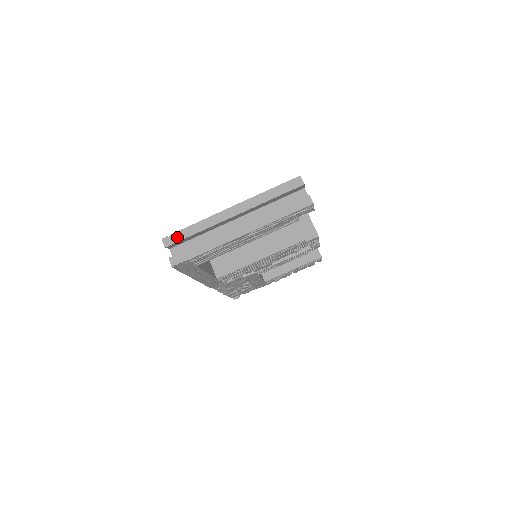
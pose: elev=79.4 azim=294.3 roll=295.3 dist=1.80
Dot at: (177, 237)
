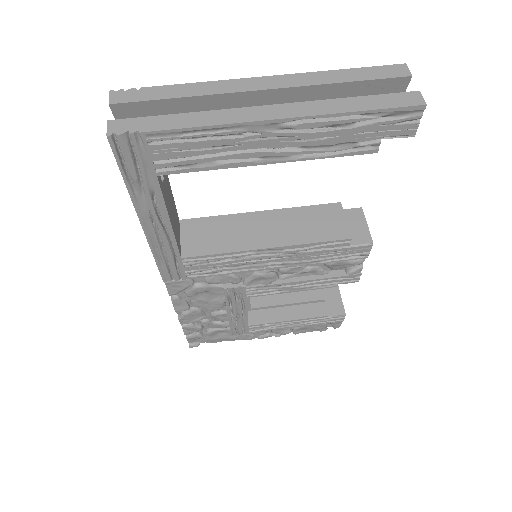
Dot at: (141, 94)
